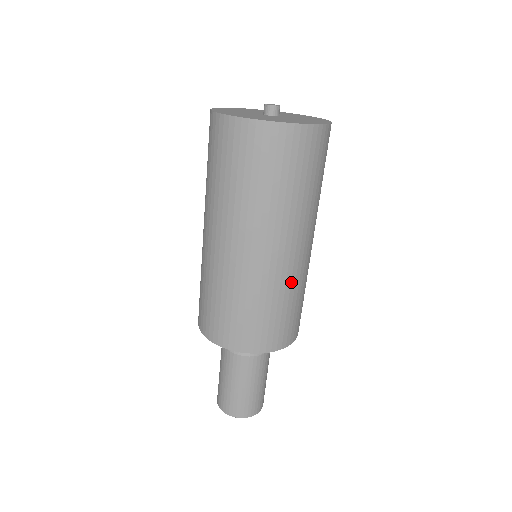
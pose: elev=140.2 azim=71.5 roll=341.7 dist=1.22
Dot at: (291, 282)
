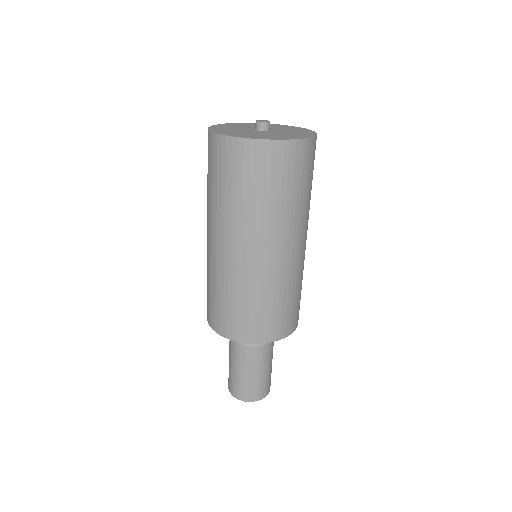
Dot at: (257, 282)
